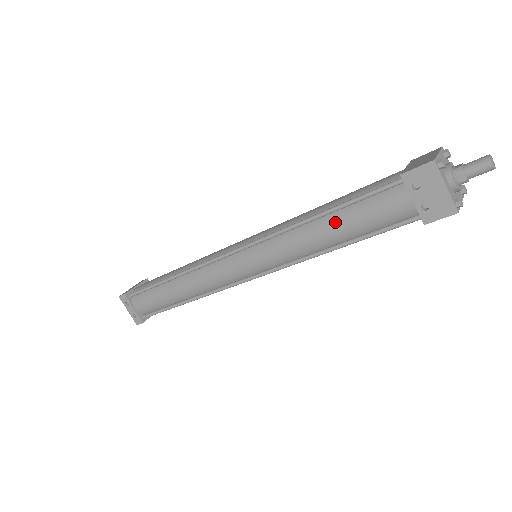
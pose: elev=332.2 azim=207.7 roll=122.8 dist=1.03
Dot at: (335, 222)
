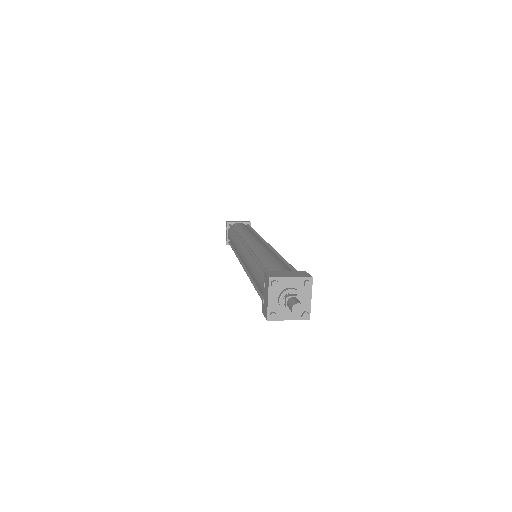
Dot at: (255, 270)
